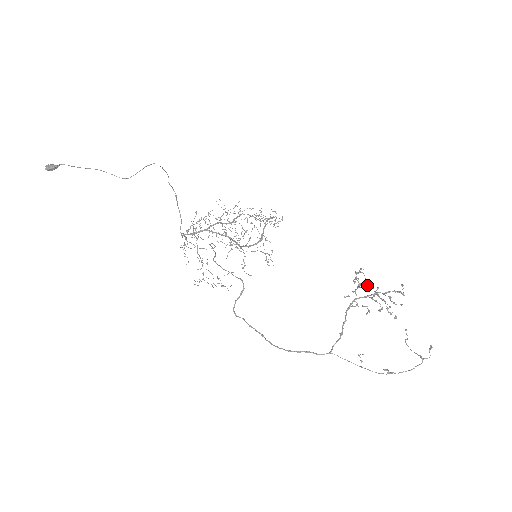
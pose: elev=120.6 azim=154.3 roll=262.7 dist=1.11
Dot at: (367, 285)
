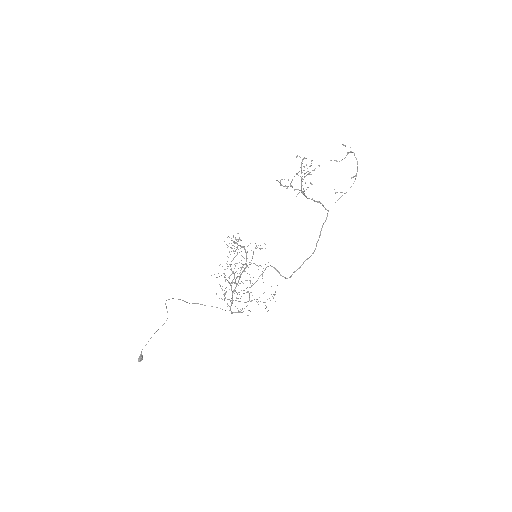
Dot at: (292, 180)
